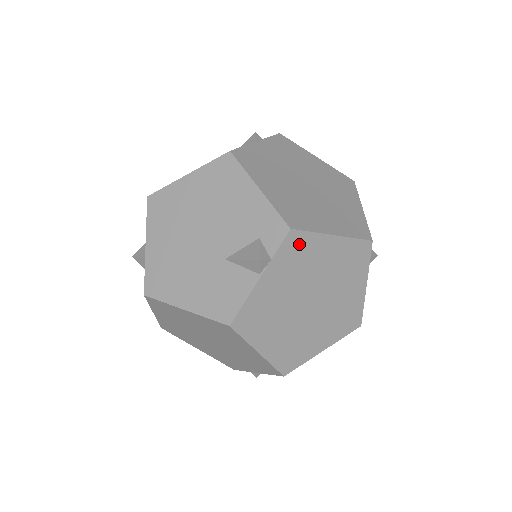
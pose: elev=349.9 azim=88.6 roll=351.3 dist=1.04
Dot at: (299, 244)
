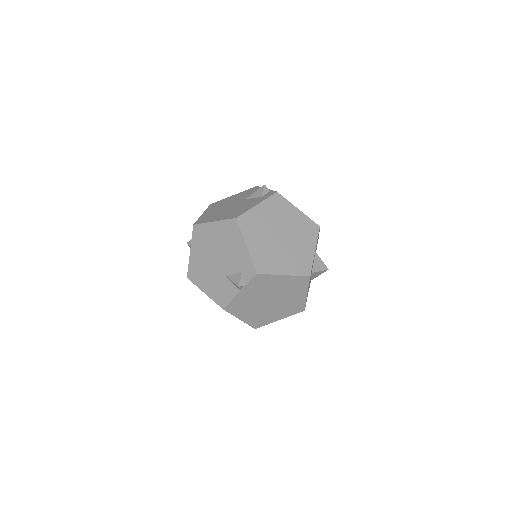
Dot at: (262, 279)
